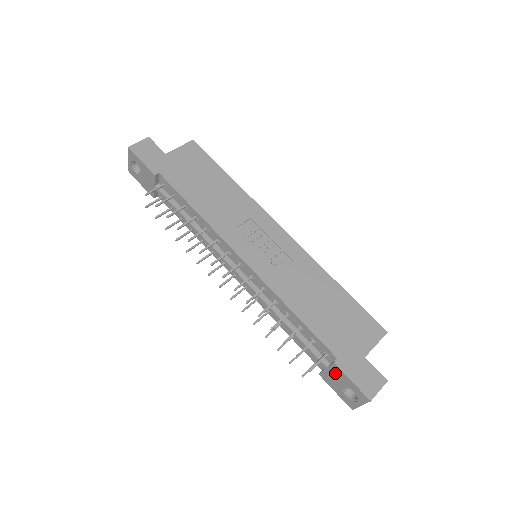
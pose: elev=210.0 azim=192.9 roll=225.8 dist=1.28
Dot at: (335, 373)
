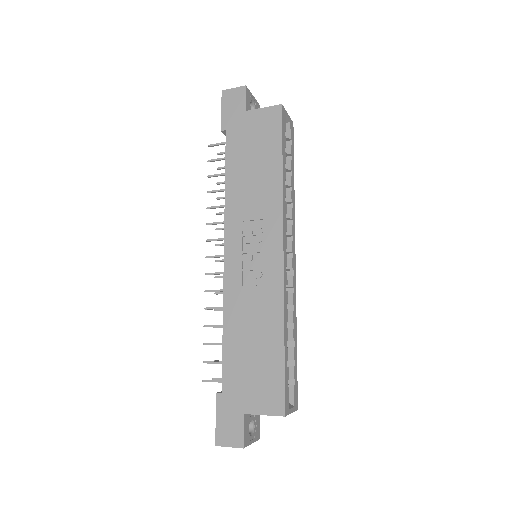
Dot at: occluded
